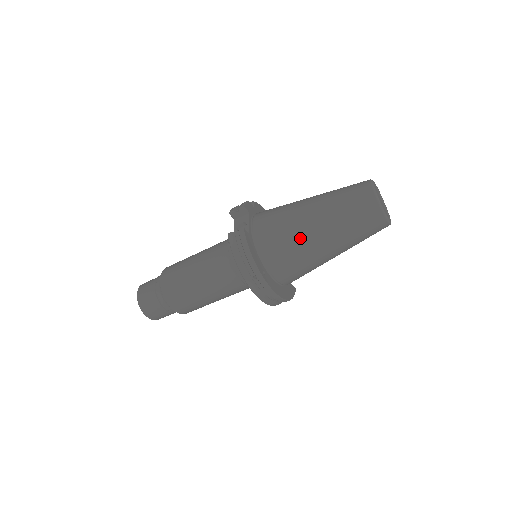
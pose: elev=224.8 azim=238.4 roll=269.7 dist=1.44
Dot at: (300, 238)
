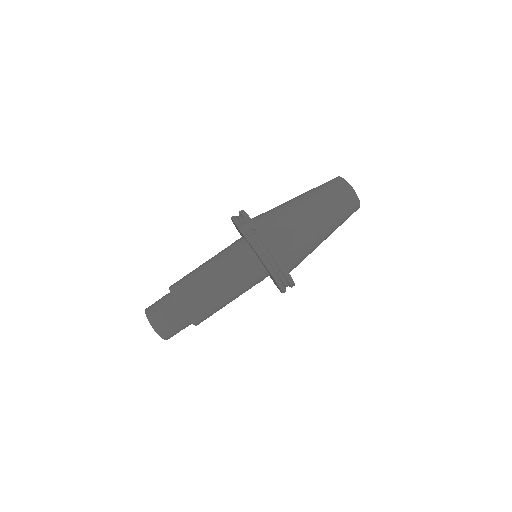
Dot at: (305, 231)
